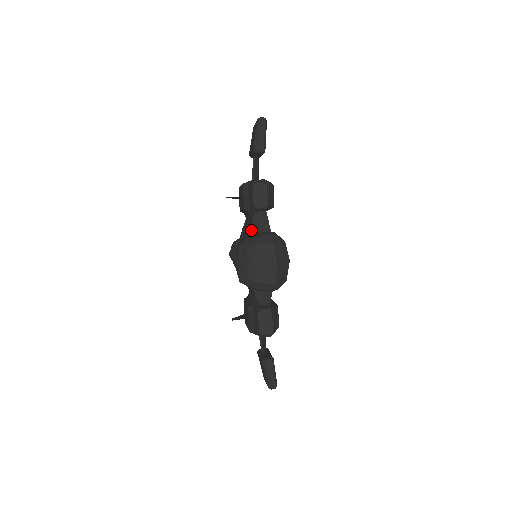
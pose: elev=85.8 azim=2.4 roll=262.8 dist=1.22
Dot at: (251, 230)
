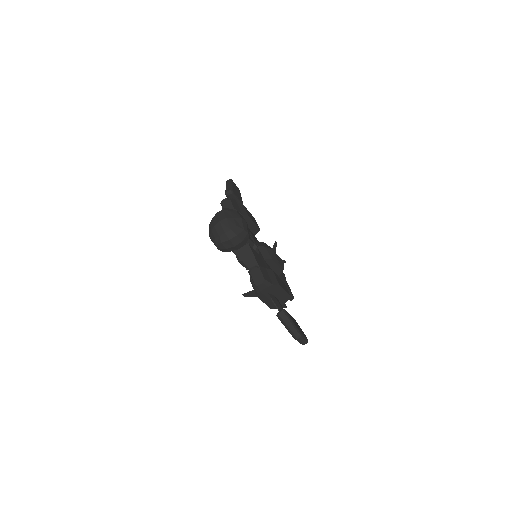
Dot at: occluded
